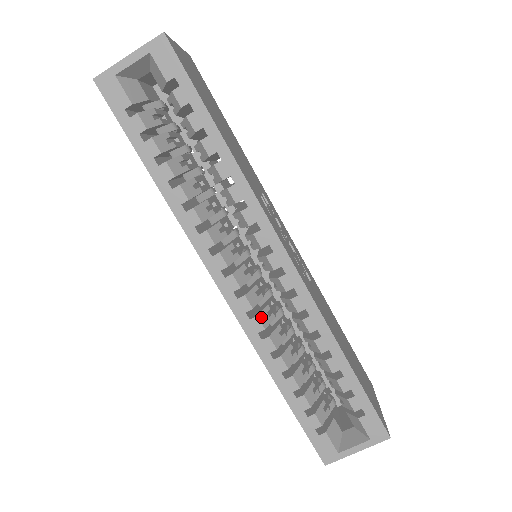
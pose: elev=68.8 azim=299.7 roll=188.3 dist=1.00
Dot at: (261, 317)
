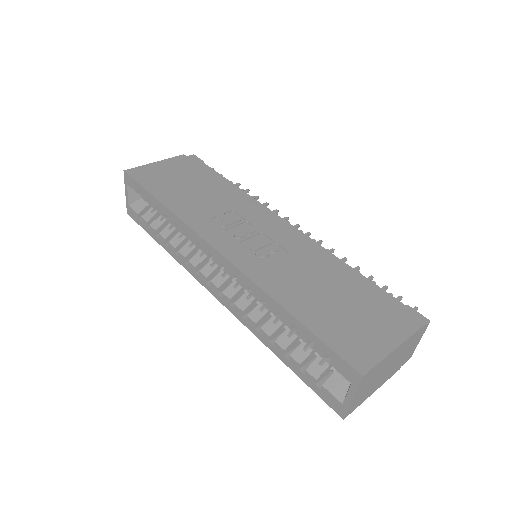
Dot at: (239, 303)
